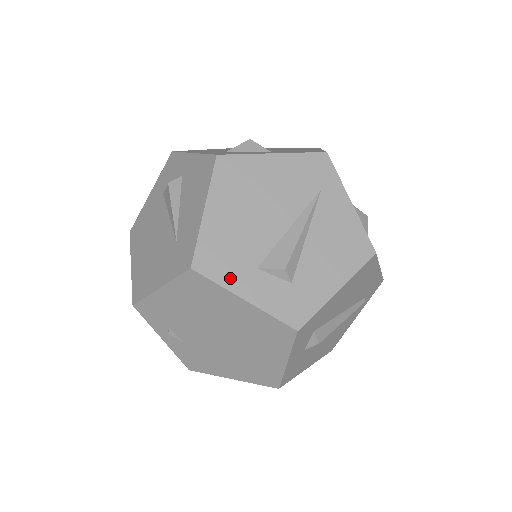
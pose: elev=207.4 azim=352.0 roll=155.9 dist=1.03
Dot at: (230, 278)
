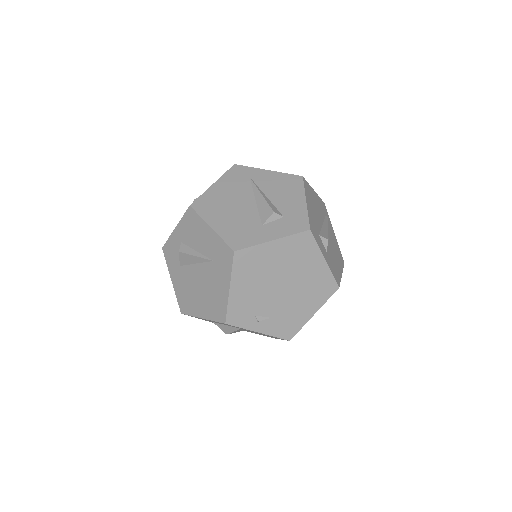
Dot at: (256, 239)
